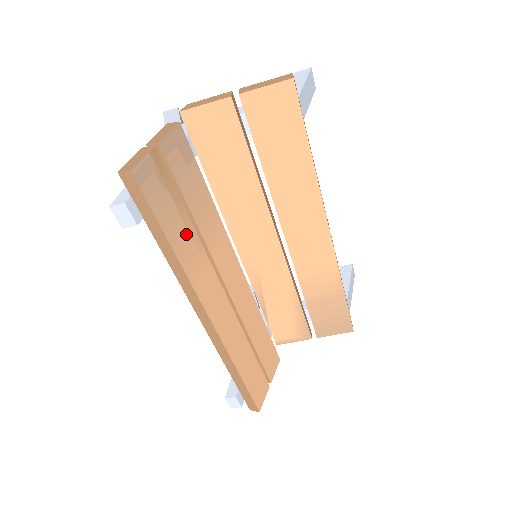
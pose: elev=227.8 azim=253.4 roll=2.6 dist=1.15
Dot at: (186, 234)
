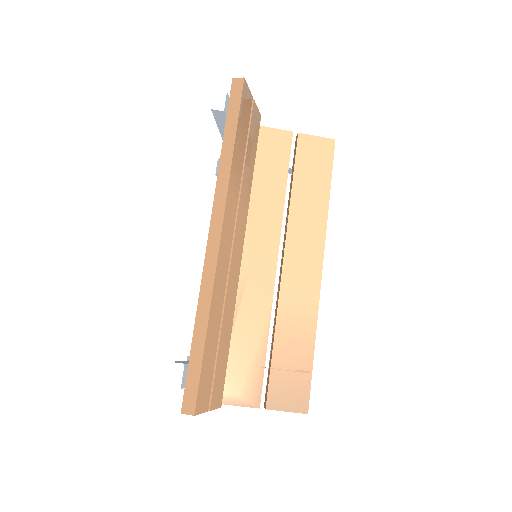
Dot at: (240, 158)
